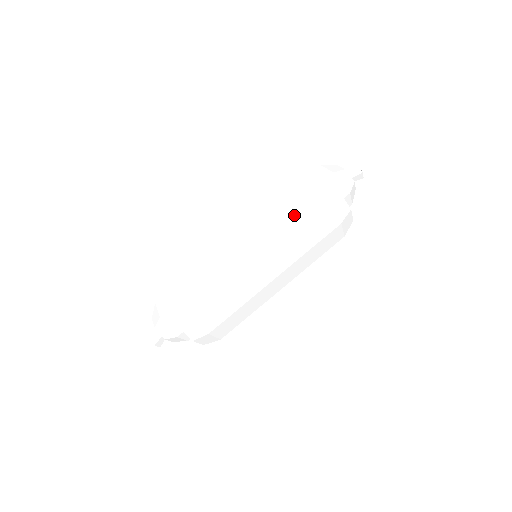
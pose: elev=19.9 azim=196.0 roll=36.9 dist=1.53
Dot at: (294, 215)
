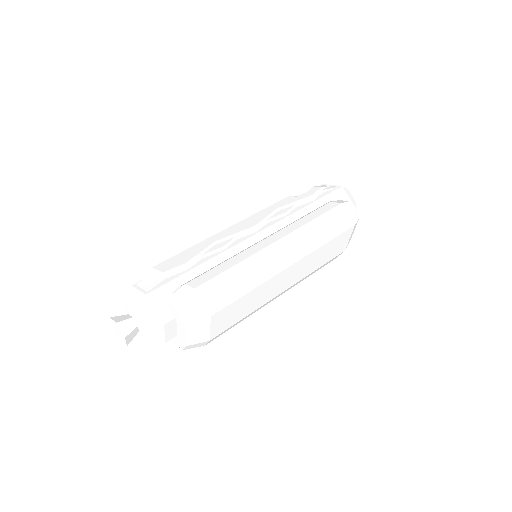
Dot at: (329, 251)
